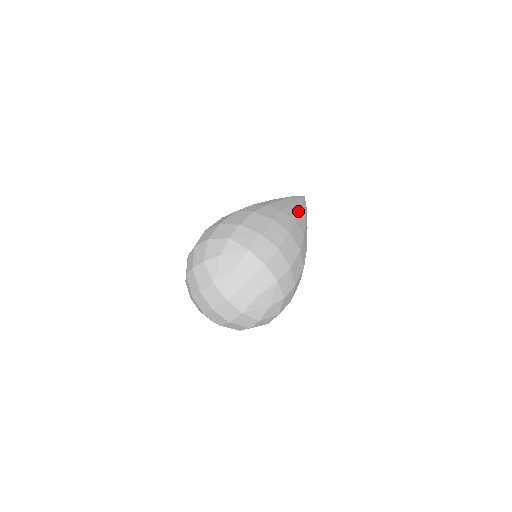
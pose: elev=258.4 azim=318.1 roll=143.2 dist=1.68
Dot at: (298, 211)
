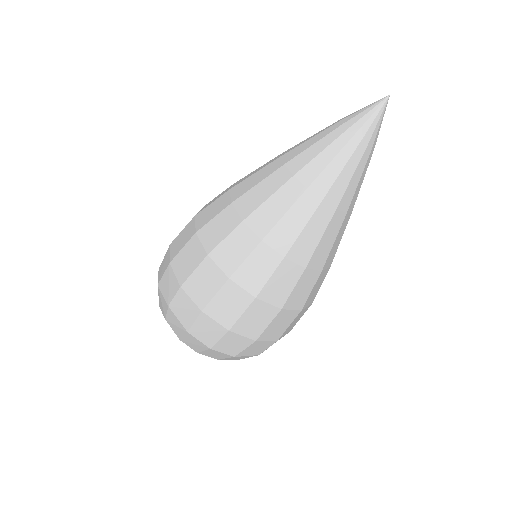
Dot at: (311, 211)
